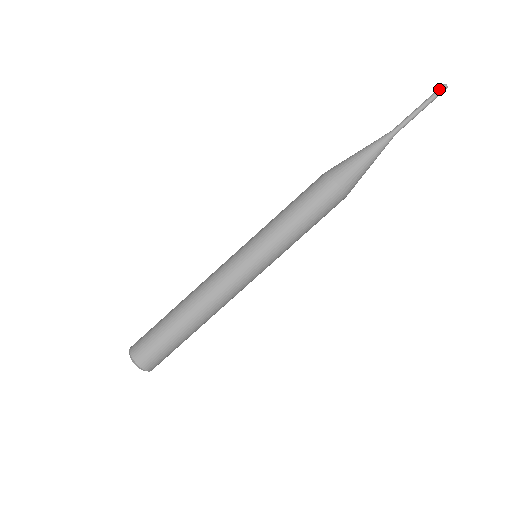
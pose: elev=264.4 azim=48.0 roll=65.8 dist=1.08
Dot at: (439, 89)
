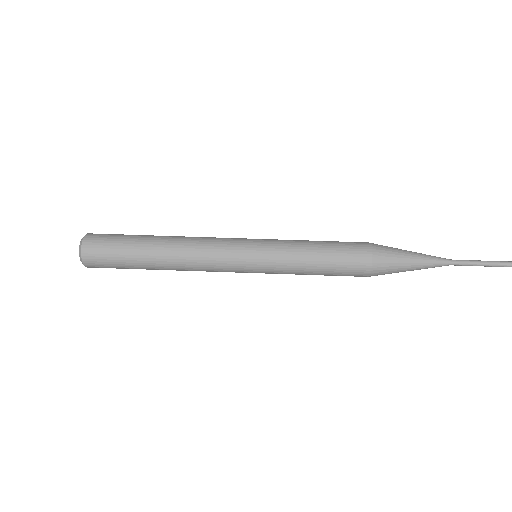
Dot at: out of frame
